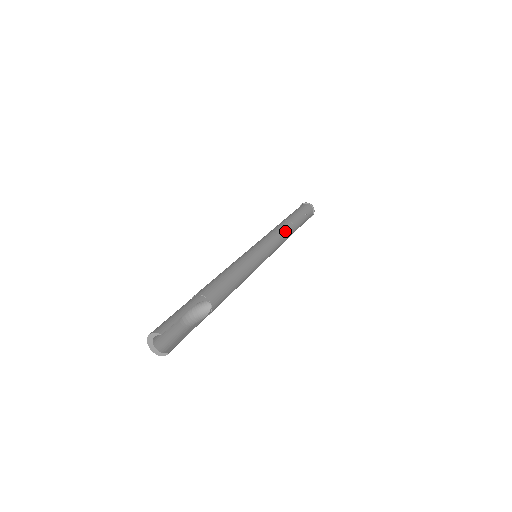
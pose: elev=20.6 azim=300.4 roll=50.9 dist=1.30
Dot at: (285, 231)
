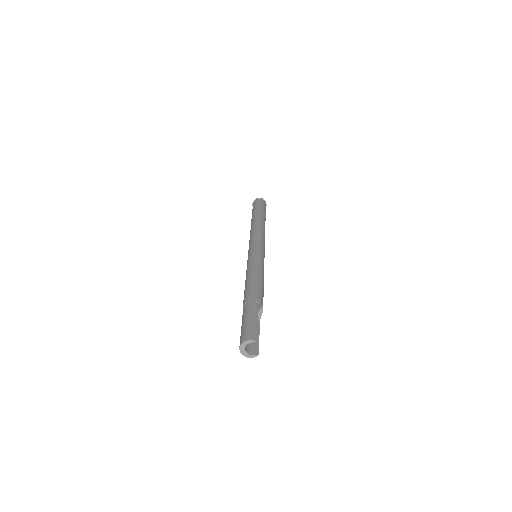
Dot at: (264, 230)
